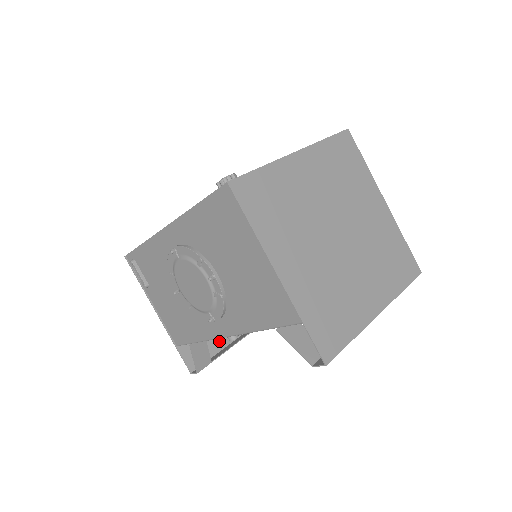
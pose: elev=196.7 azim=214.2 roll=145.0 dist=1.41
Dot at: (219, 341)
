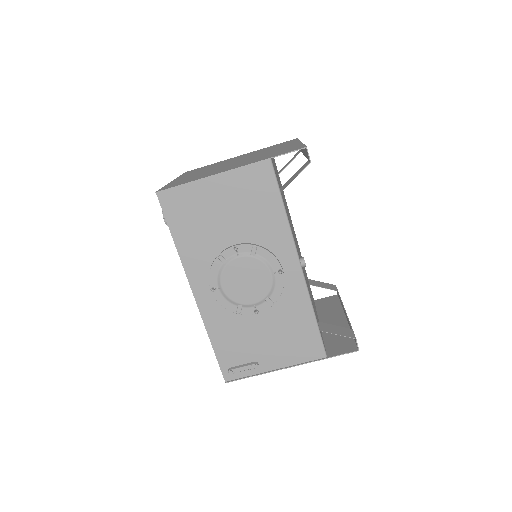
Dot at: occluded
